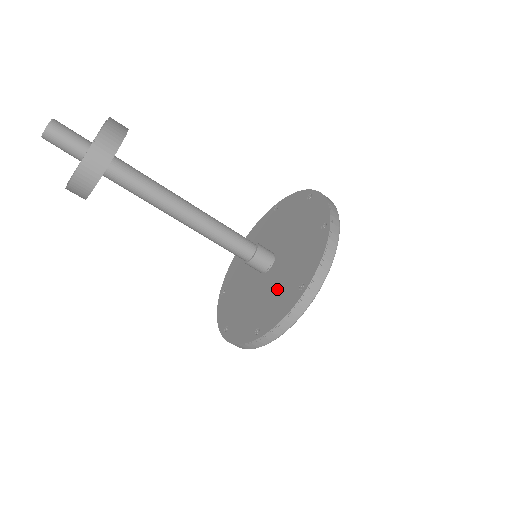
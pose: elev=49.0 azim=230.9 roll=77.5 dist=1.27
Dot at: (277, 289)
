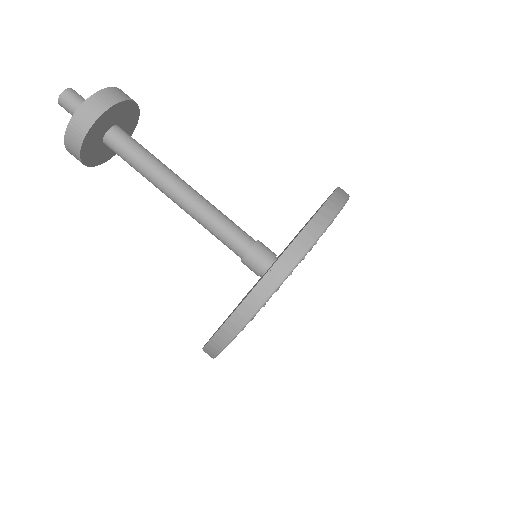
Dot at: occluded
